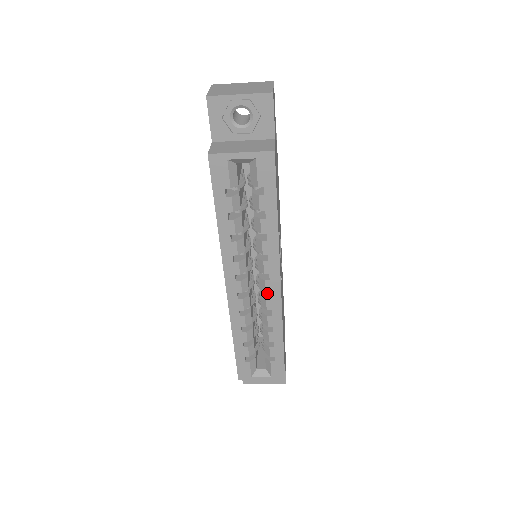
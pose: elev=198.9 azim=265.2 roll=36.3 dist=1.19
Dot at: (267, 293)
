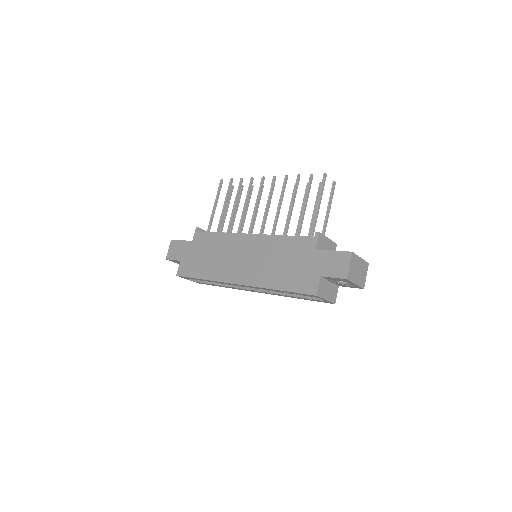
Dot at: occluded
